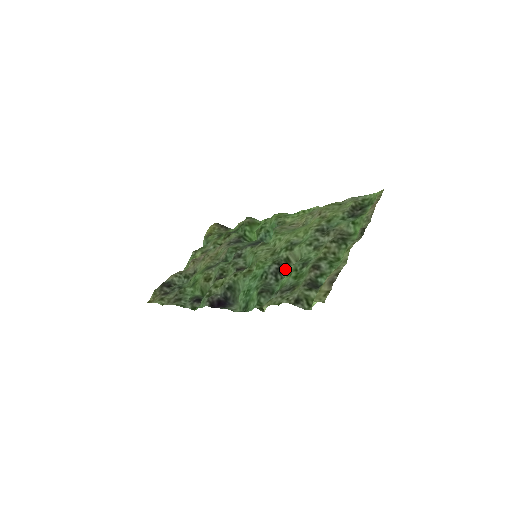
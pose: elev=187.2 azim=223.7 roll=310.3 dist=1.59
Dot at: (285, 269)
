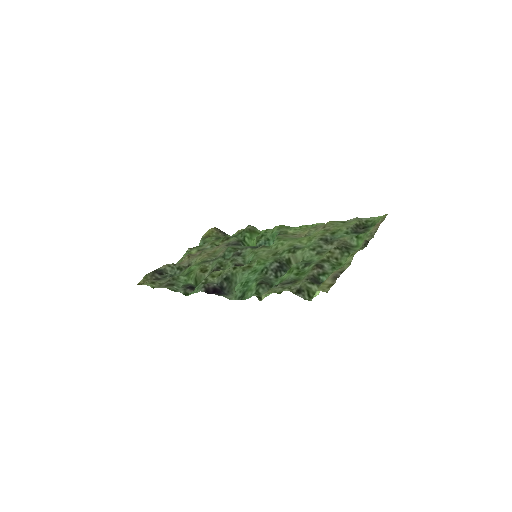
Dot at: (285, 268)
